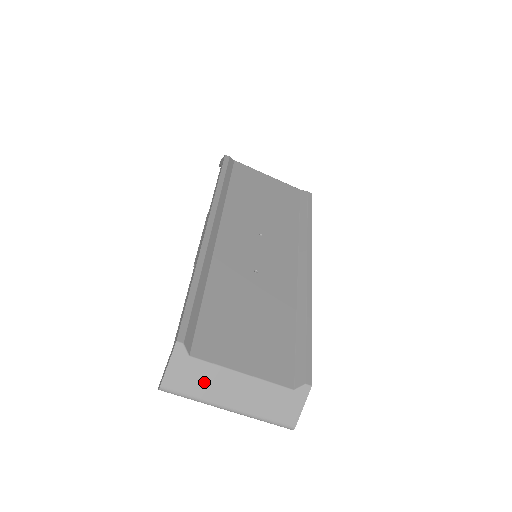
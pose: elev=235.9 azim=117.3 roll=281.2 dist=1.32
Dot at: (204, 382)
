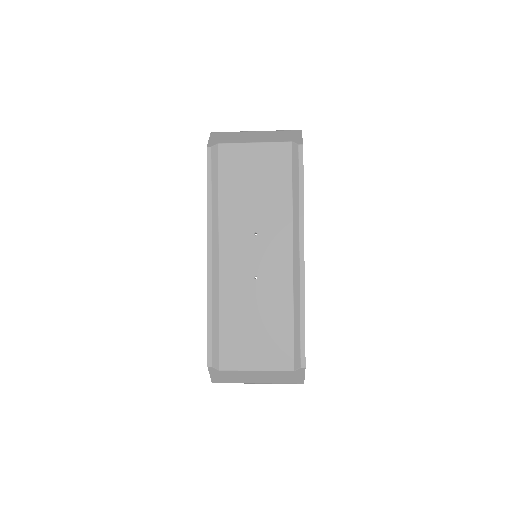
Dot at: (235, 378)
